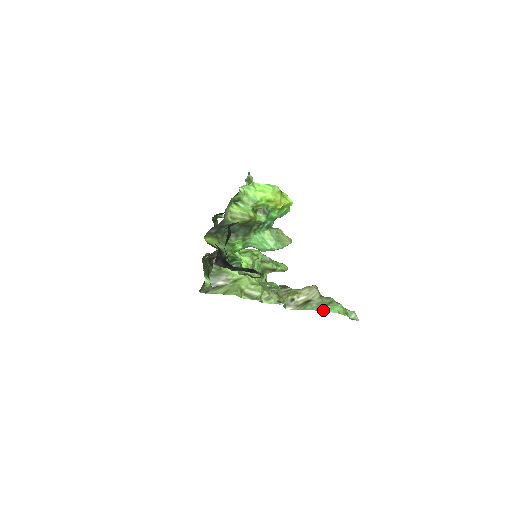
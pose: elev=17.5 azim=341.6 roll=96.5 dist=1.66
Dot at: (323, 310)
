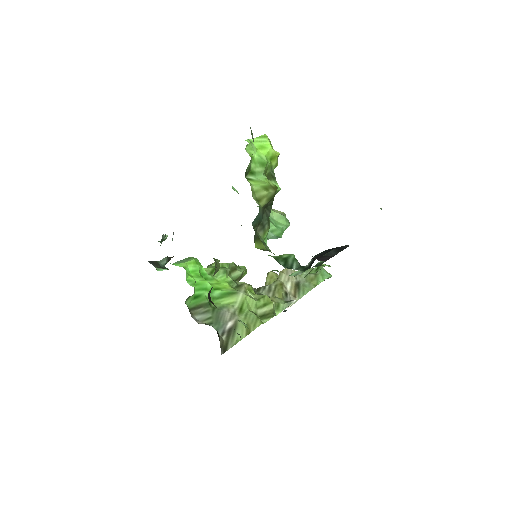
Dot at: (320, 282)
